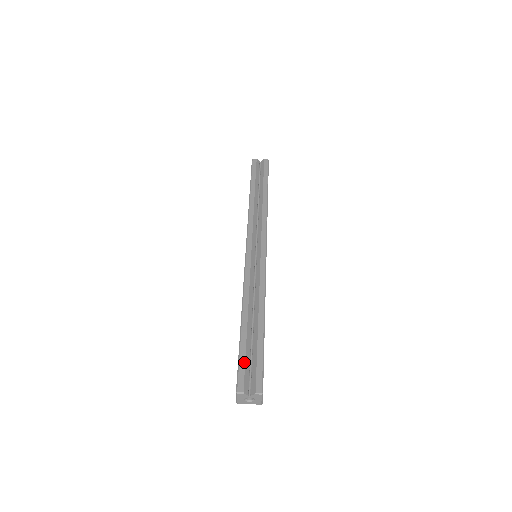
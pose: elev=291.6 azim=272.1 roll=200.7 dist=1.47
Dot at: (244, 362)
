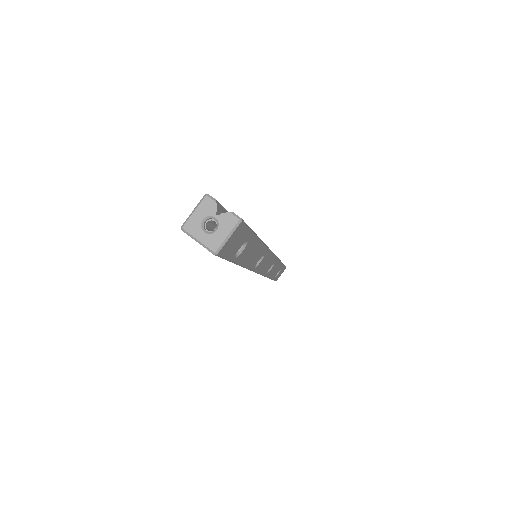
Dot at: occluded
